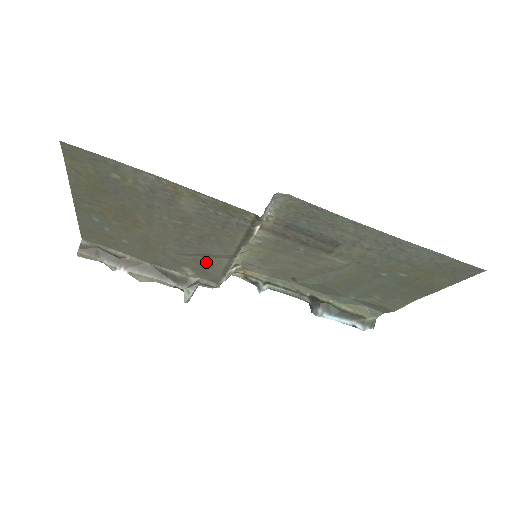
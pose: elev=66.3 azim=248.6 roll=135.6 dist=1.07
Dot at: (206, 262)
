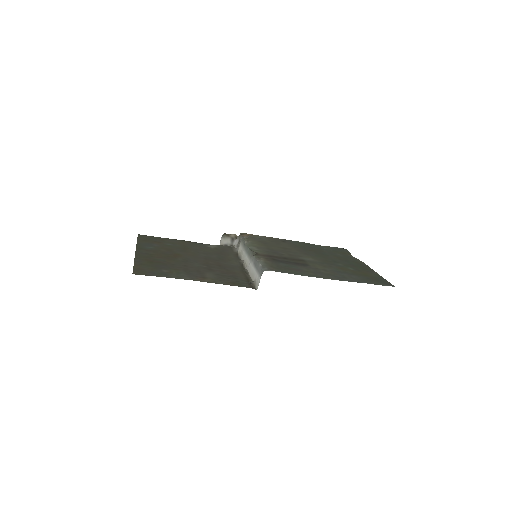
Dot at: (224, 255)
